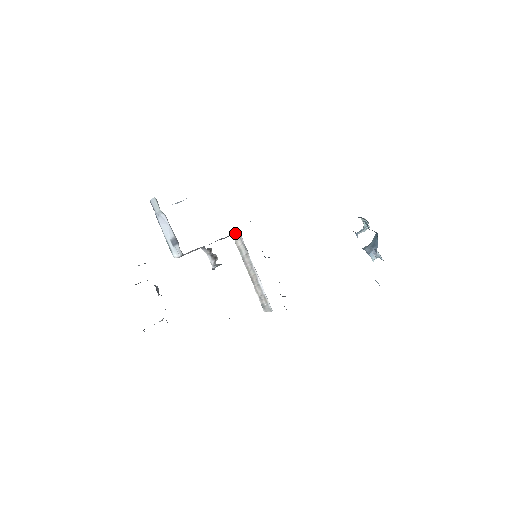
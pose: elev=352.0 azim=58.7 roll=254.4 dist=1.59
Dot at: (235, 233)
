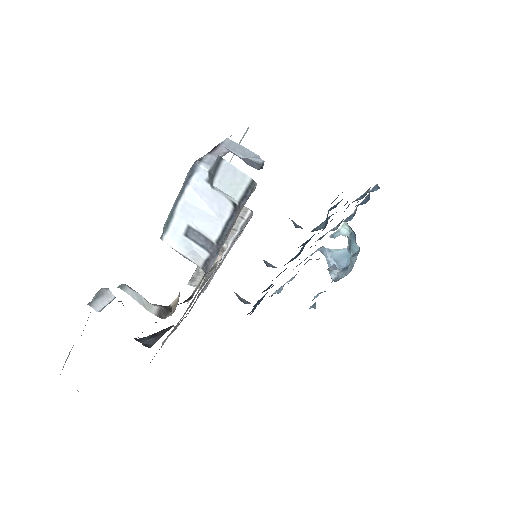
Dot at: occluded
